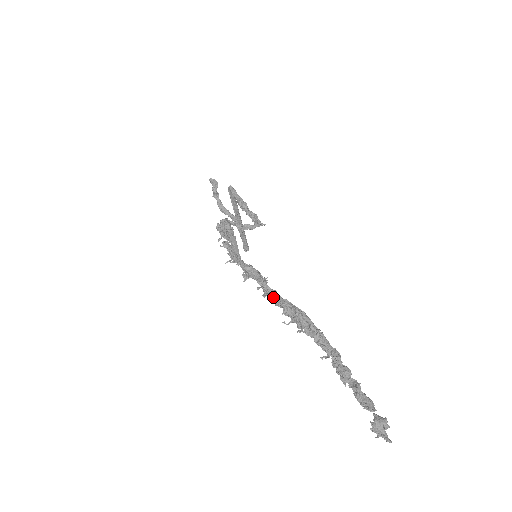
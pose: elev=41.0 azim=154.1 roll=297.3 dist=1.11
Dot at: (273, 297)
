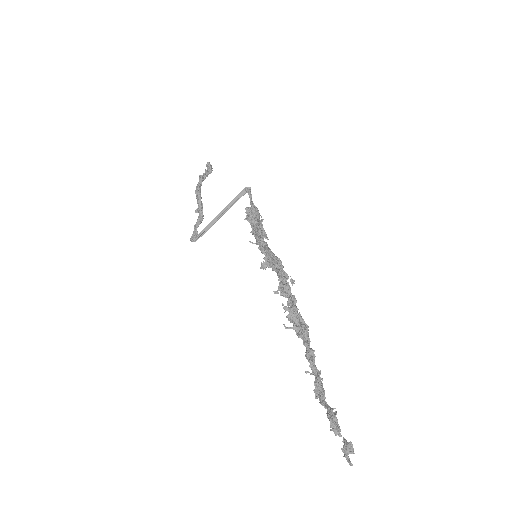
Dot at: occluded
